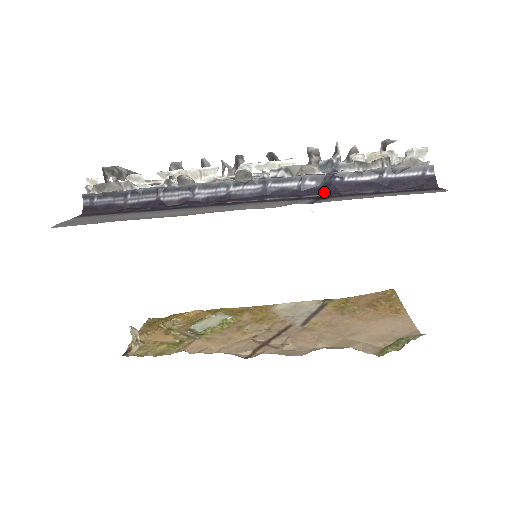
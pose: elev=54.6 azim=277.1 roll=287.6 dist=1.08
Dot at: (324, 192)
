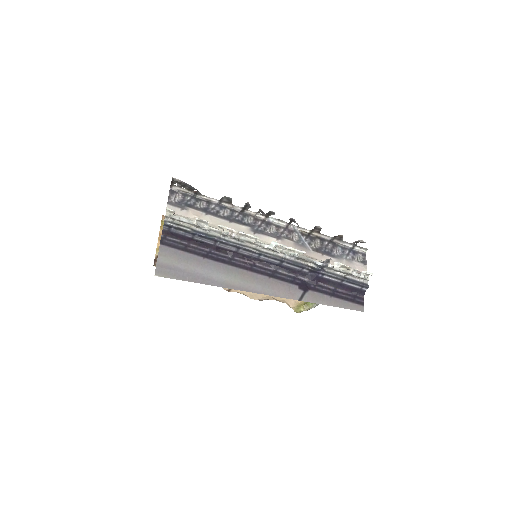
Dot at: (310, 279)
